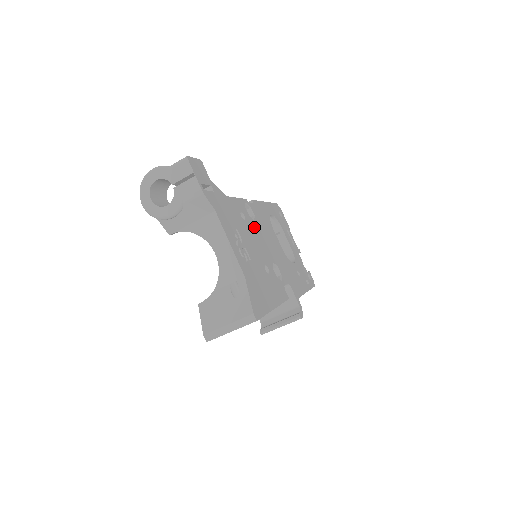
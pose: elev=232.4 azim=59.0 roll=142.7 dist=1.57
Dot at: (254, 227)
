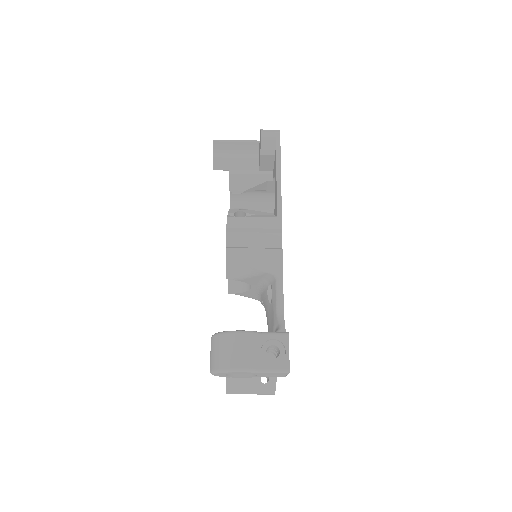
Dot at: occluded
